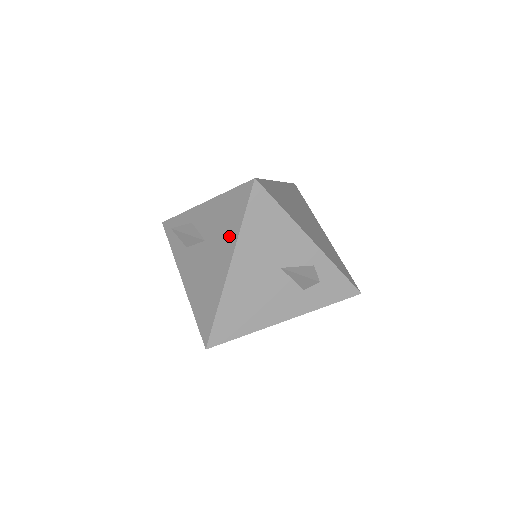
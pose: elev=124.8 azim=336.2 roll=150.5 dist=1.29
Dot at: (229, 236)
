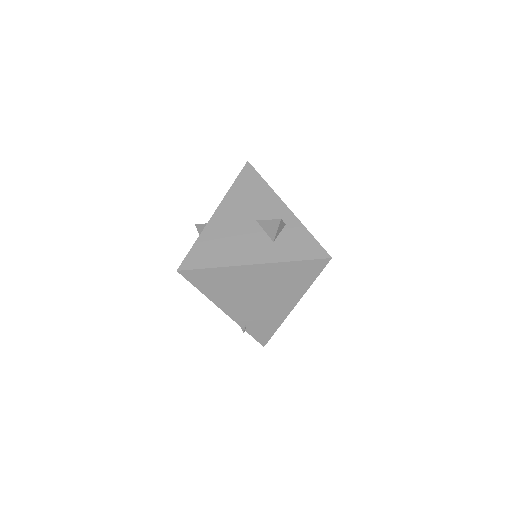
Dot at: occluded
